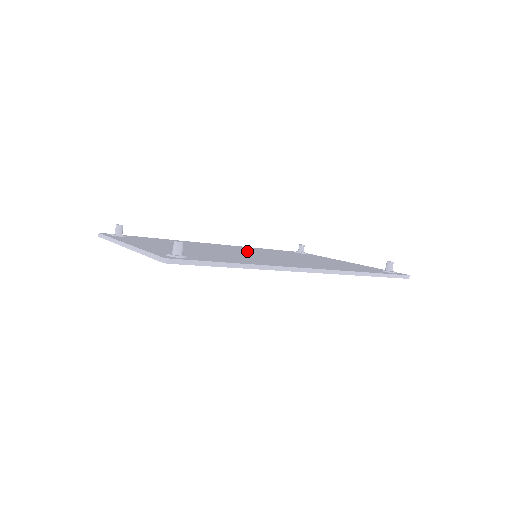
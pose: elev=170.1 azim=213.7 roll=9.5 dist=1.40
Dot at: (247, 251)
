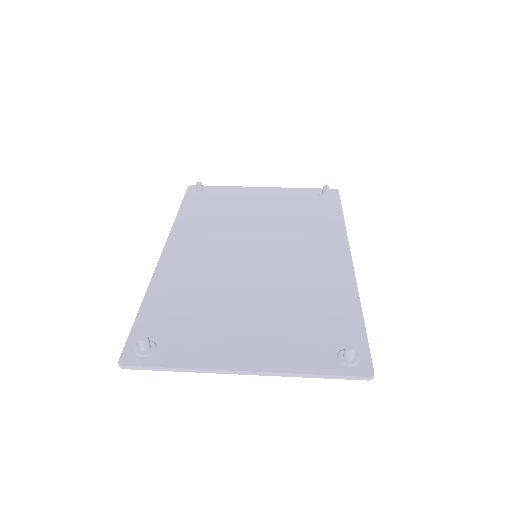
Dot at: (230, 251)
